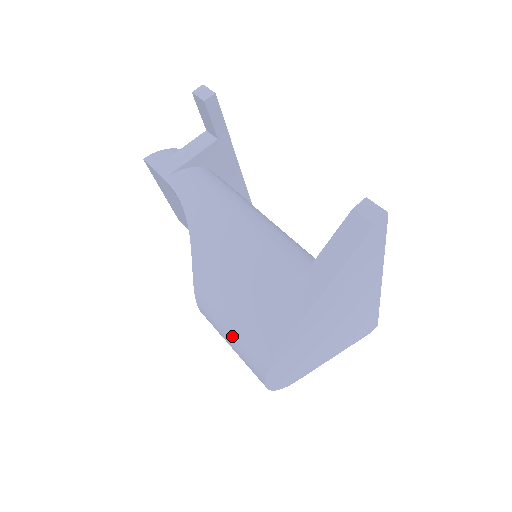
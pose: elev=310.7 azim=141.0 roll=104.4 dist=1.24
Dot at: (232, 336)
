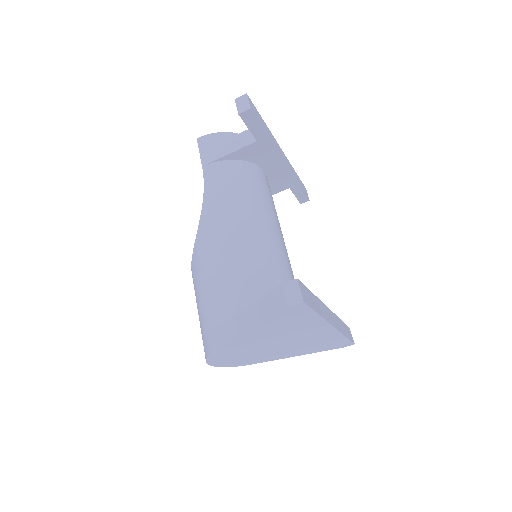
Dot at: occluded
